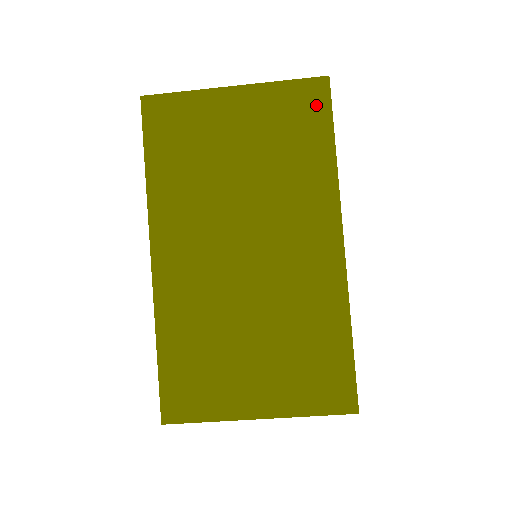
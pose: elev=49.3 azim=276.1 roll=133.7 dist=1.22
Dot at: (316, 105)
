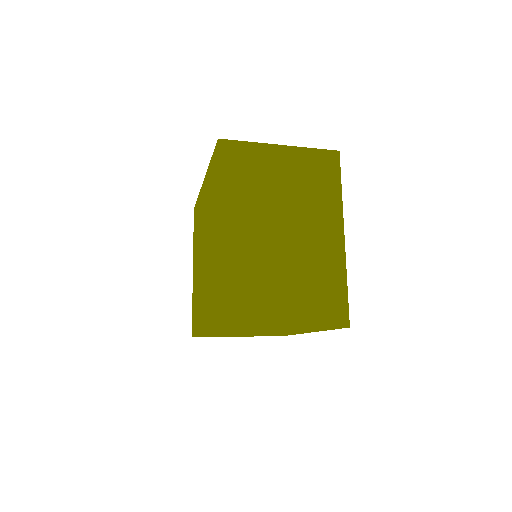
Dot at: occluded
